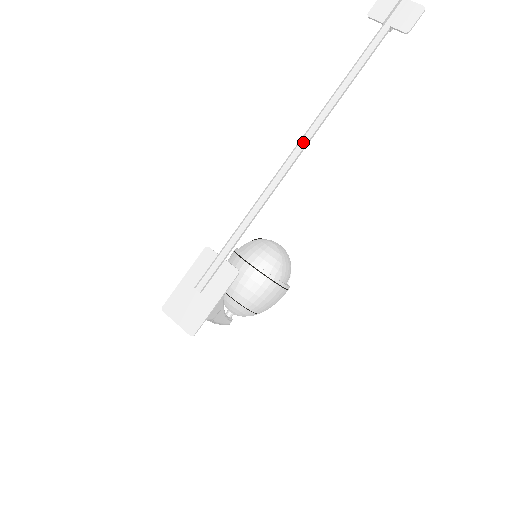
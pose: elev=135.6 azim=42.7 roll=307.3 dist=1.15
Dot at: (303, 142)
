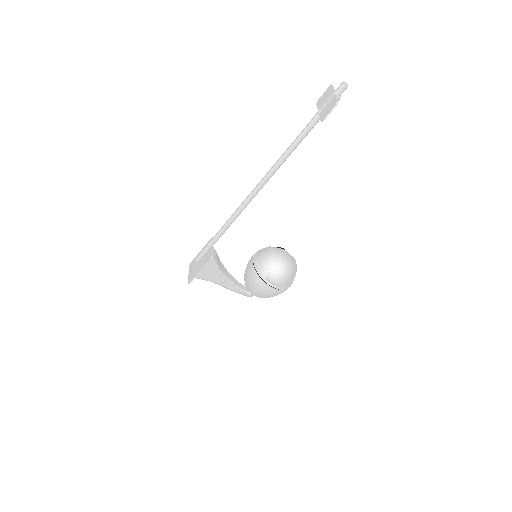
Dot at: (256, 187)
